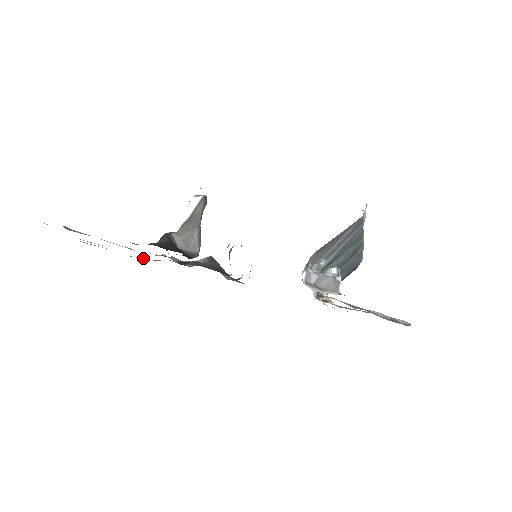
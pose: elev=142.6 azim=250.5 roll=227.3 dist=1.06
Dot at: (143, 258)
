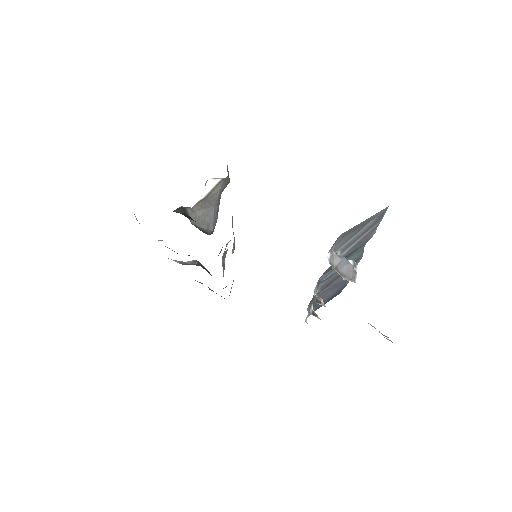
Dot at: occluded
